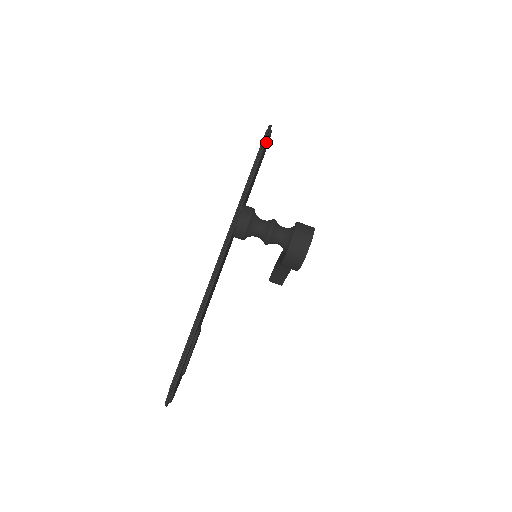
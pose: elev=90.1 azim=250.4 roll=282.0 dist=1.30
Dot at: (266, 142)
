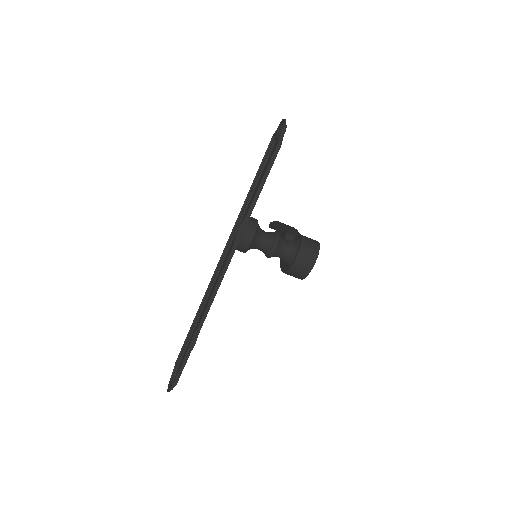
Dot at: (277, 153)
